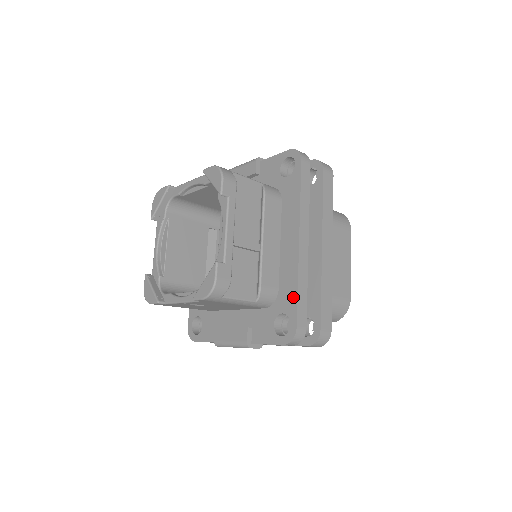
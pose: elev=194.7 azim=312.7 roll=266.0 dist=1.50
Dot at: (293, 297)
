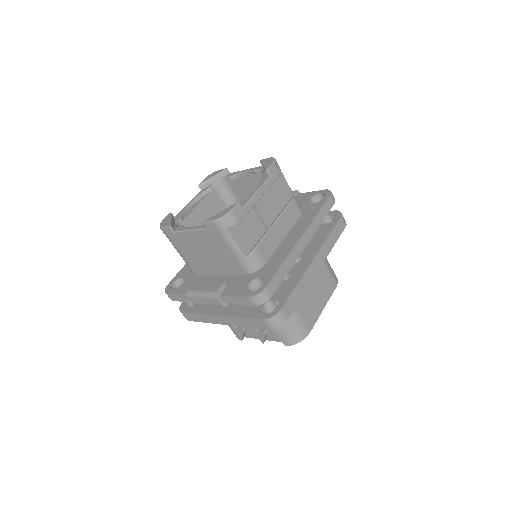
Dot at: (275, 268)
